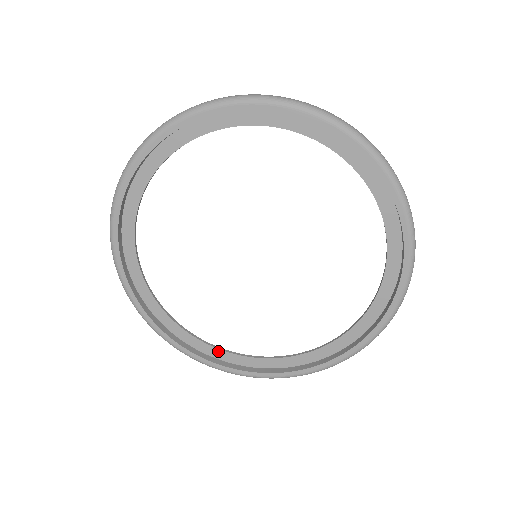
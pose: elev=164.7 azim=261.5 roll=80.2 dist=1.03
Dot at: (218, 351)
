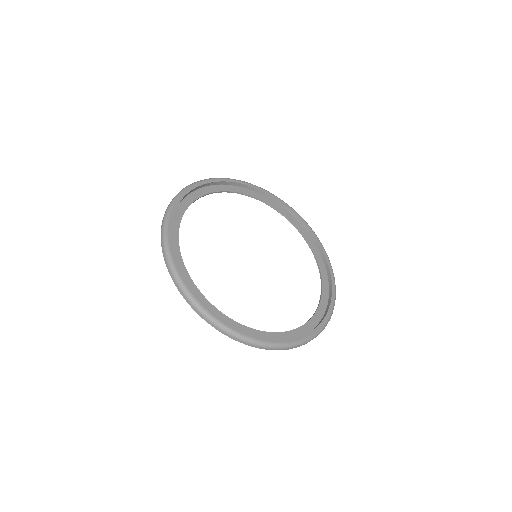
Dot at: (229, 320)
